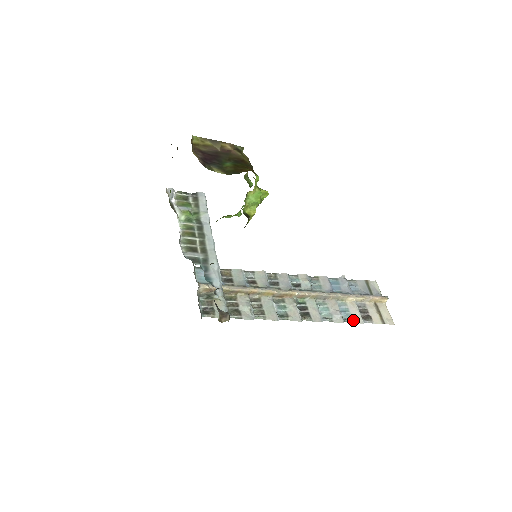
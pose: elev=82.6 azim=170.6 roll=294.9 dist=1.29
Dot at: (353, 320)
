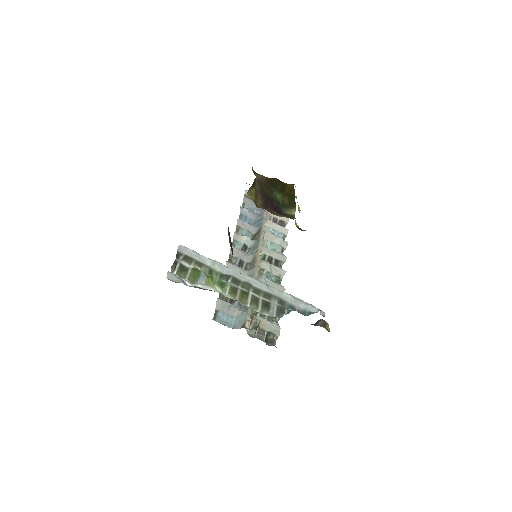
Dot at: (284, 234)
